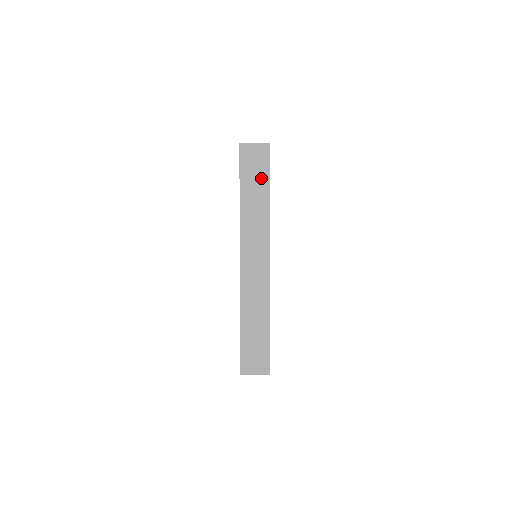
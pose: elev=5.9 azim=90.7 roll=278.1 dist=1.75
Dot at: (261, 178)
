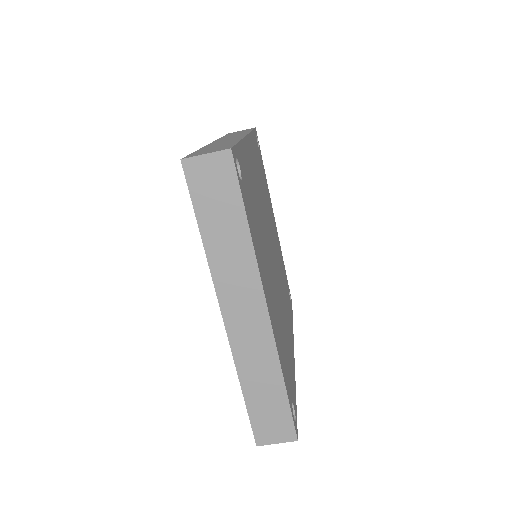
Dot at: occluded
